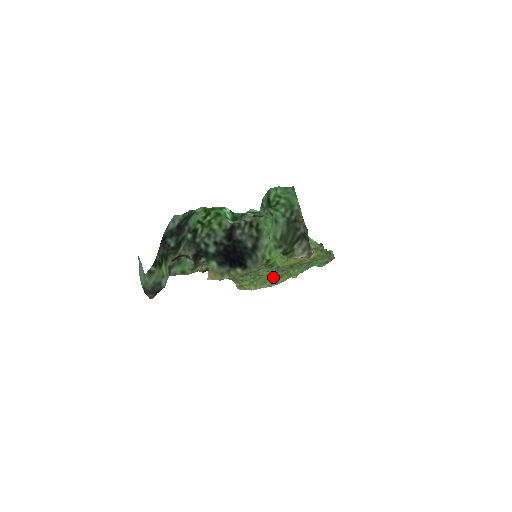
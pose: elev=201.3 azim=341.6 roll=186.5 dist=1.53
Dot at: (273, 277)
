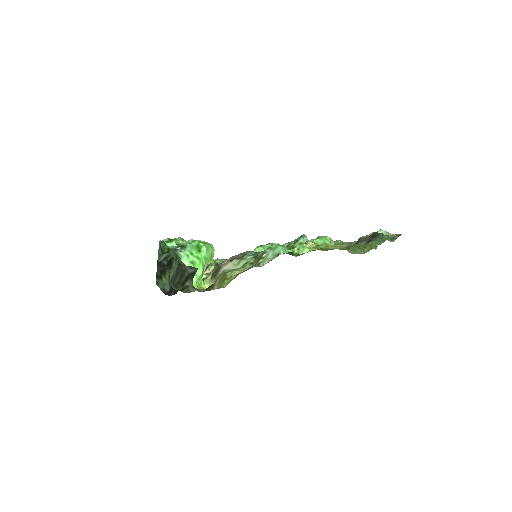
Dot at: (358, 246)
